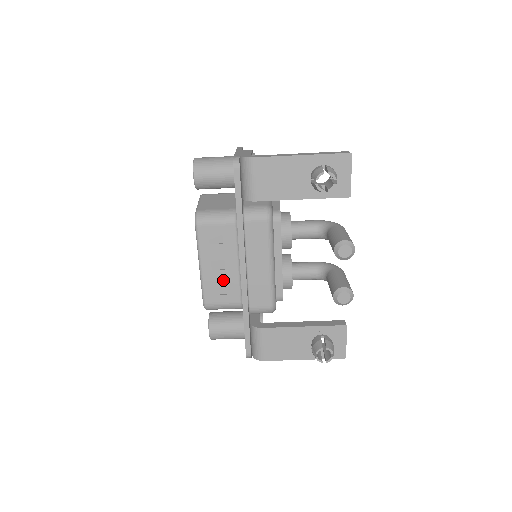
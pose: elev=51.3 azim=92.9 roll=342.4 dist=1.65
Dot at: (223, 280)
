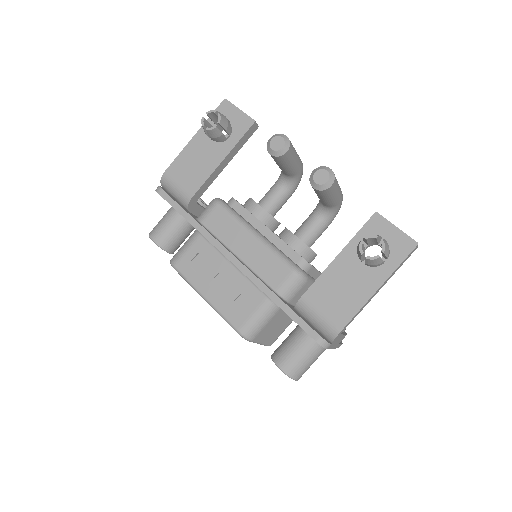
Dot at: (233, 292)
